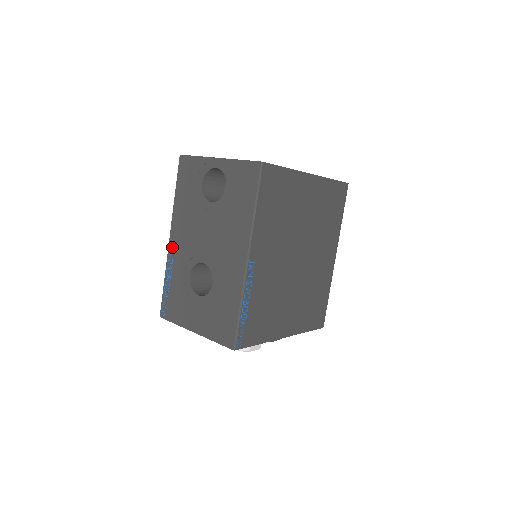
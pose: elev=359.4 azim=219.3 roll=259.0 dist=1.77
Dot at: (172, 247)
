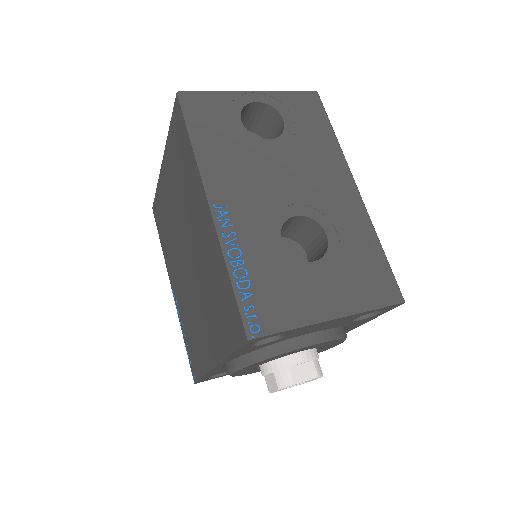
Dot at: (224, 214)
